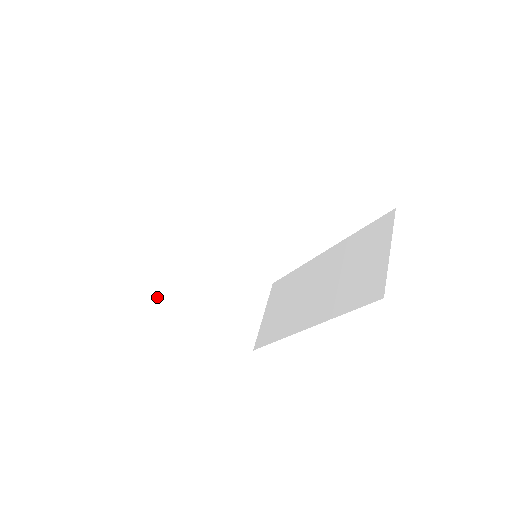
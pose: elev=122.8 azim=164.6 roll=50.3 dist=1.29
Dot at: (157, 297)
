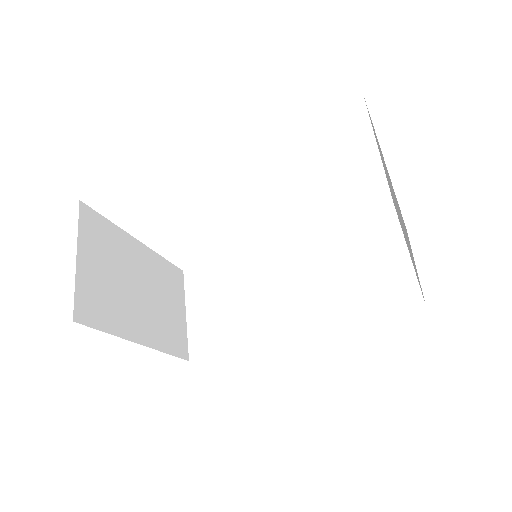
Dot at: (97, 322)
